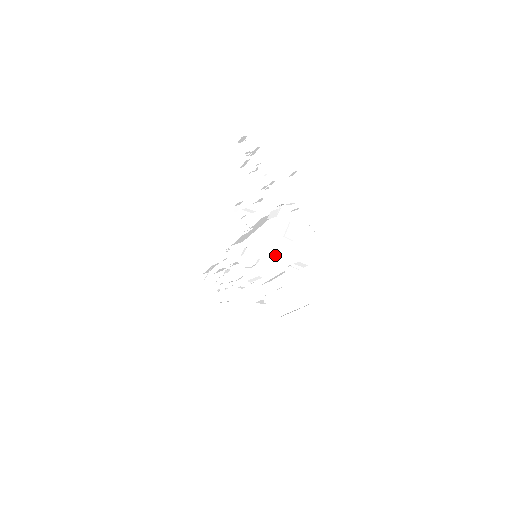
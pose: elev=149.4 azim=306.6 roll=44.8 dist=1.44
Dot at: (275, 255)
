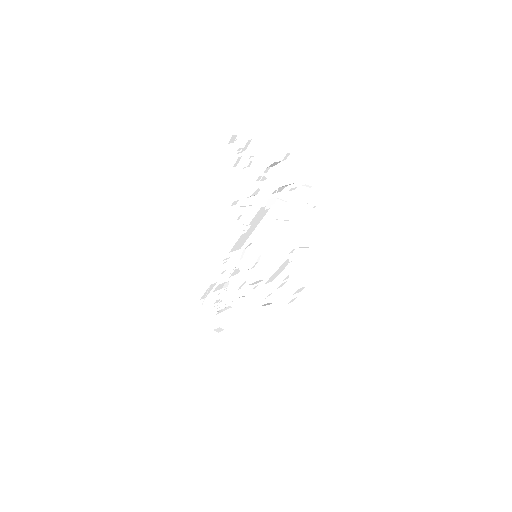
Dot at: (275, 250)
